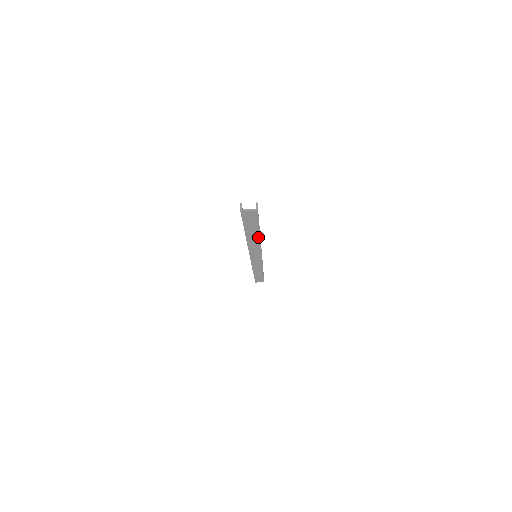
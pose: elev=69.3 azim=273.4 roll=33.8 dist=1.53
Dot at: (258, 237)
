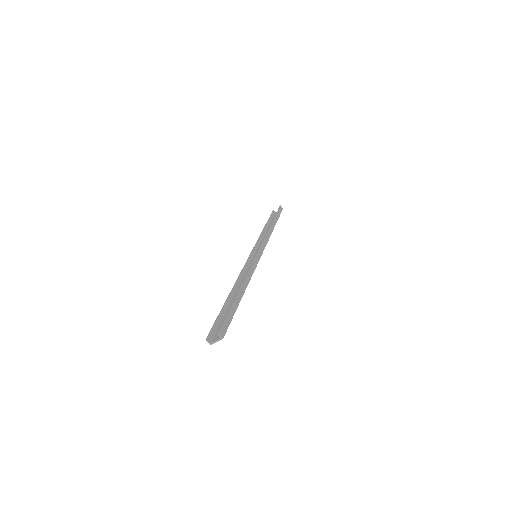
Dot at: (243, 292)
